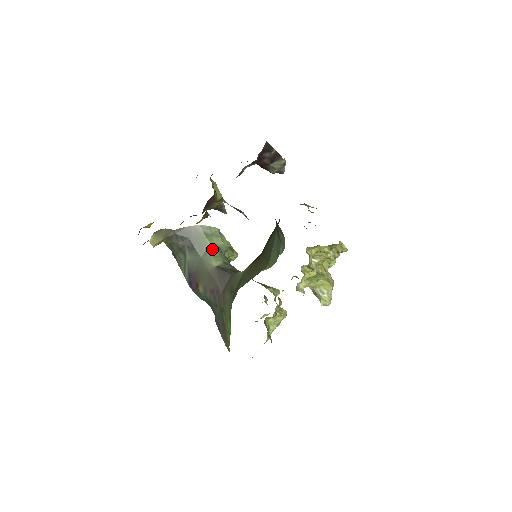
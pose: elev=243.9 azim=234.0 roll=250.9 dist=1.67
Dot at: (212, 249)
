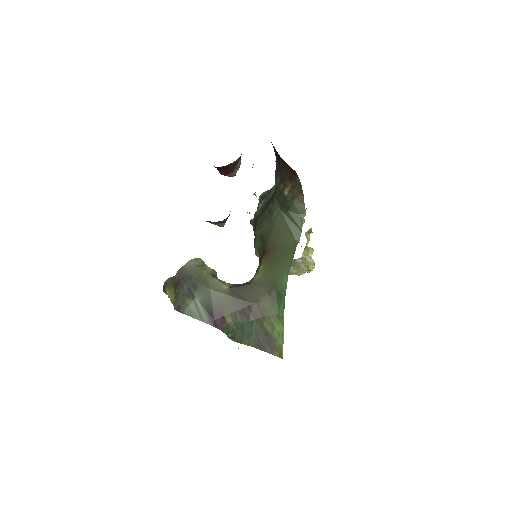
Dot at: (213, 277)
